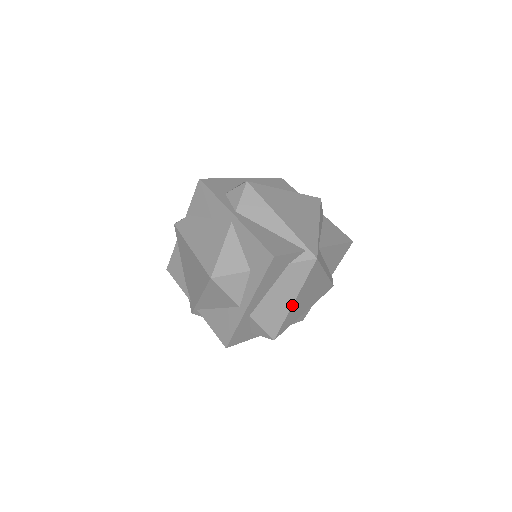
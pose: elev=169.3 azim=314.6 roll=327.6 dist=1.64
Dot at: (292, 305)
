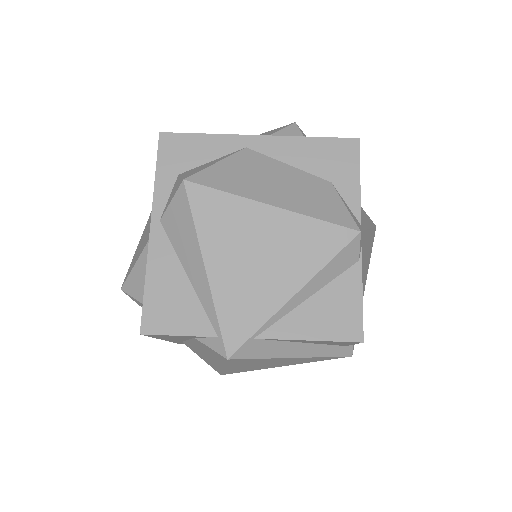
Dot at: (223, 368)
